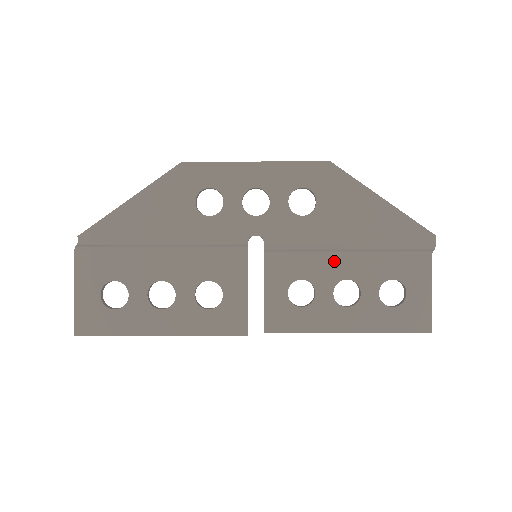
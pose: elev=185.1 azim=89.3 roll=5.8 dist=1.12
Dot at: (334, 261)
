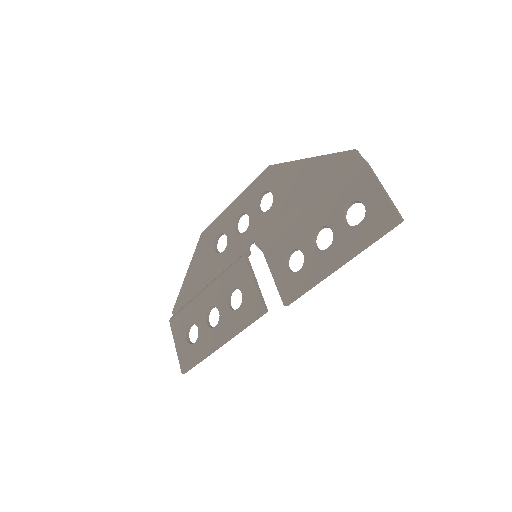
Dot at: (304, 223)
